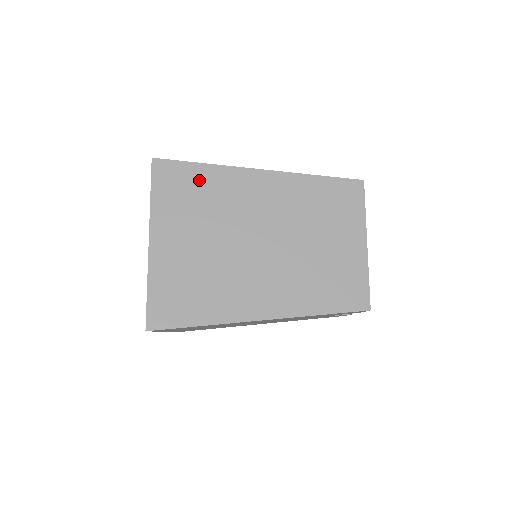
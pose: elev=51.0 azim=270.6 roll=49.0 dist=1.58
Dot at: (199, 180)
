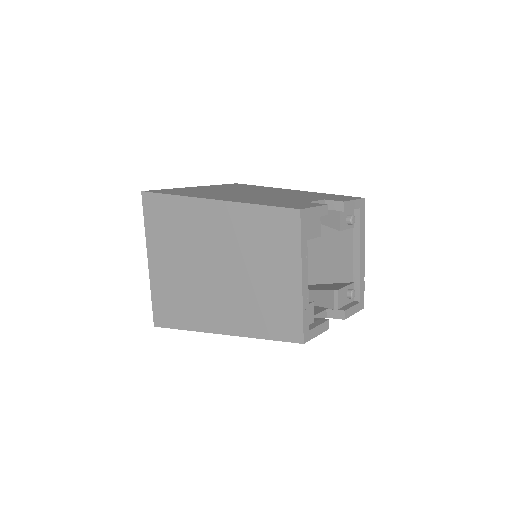
Dot at: (171, 210)
